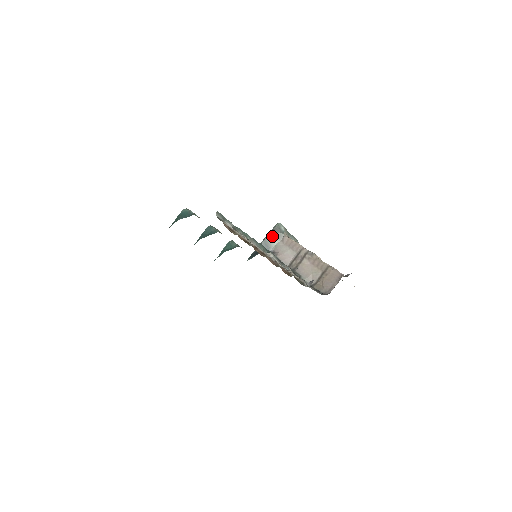
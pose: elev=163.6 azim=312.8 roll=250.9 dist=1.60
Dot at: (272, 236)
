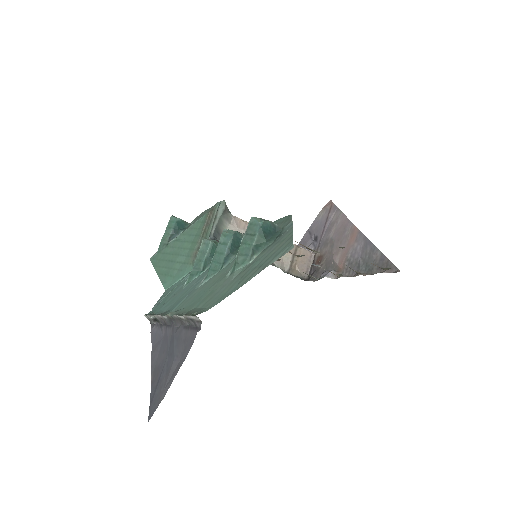
Dot at: (222, 219)
